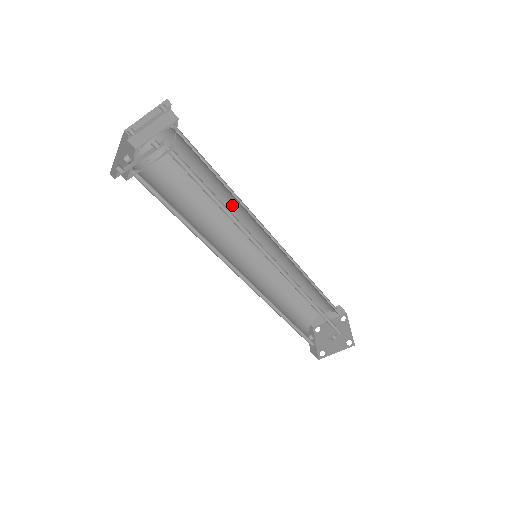
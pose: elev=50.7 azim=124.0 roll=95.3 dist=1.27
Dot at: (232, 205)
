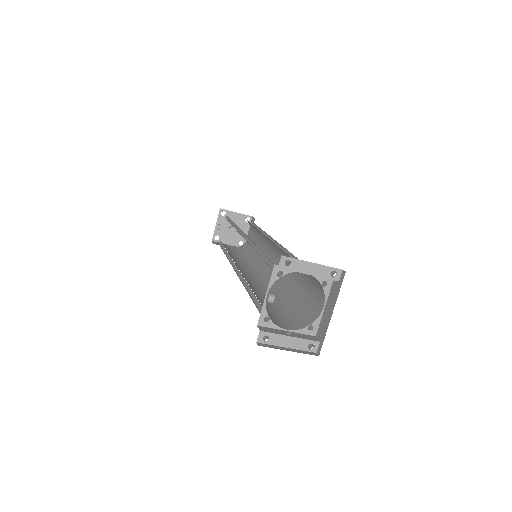
Dot at: occluded
